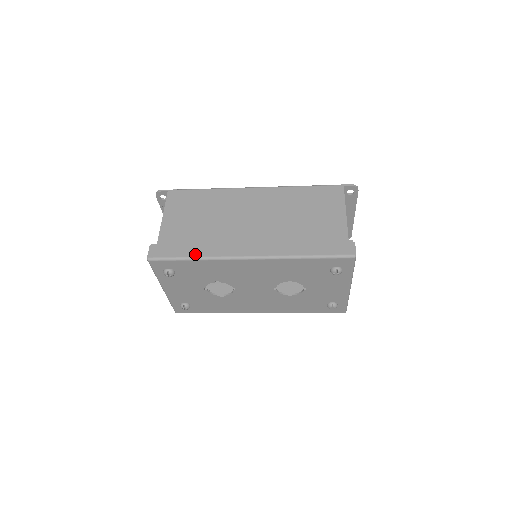
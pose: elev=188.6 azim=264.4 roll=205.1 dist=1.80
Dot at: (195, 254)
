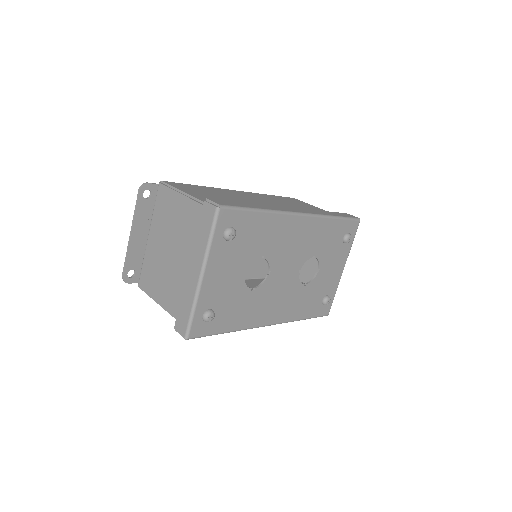
Dot at: (258, 207)
